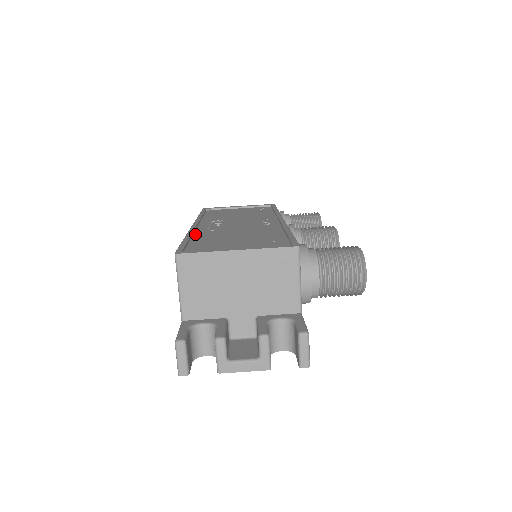
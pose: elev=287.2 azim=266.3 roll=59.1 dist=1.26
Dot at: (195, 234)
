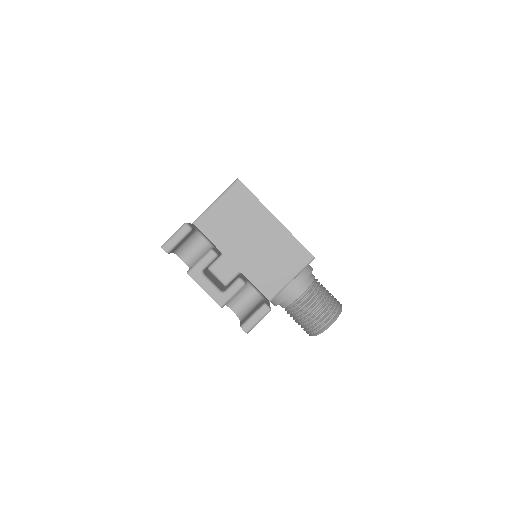
Dot at: occluded
